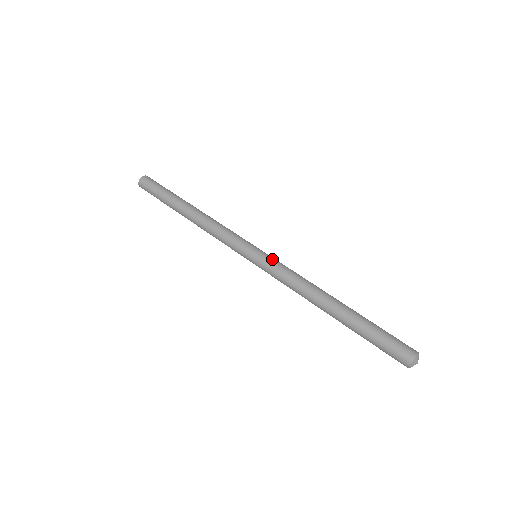
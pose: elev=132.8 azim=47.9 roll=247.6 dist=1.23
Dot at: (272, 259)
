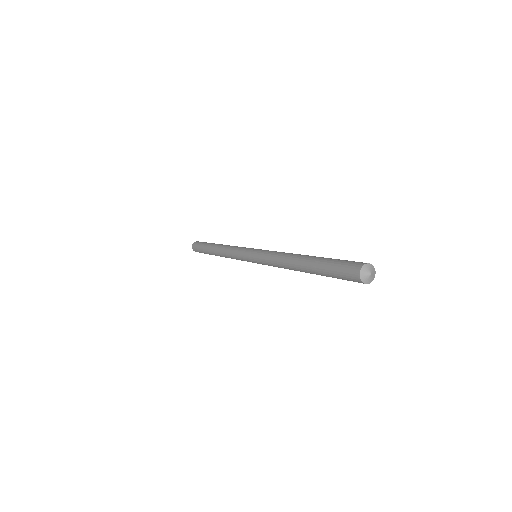
Dot at: occluded
